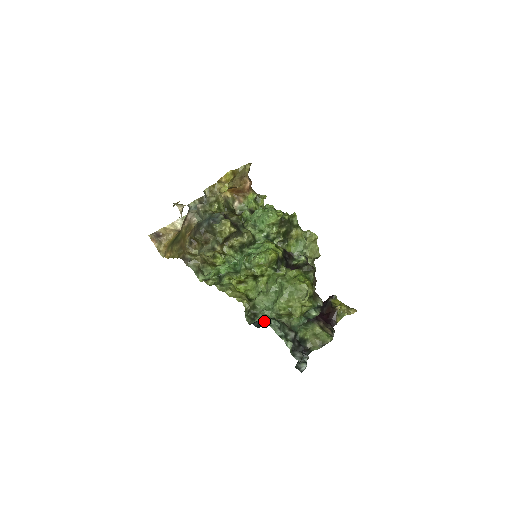
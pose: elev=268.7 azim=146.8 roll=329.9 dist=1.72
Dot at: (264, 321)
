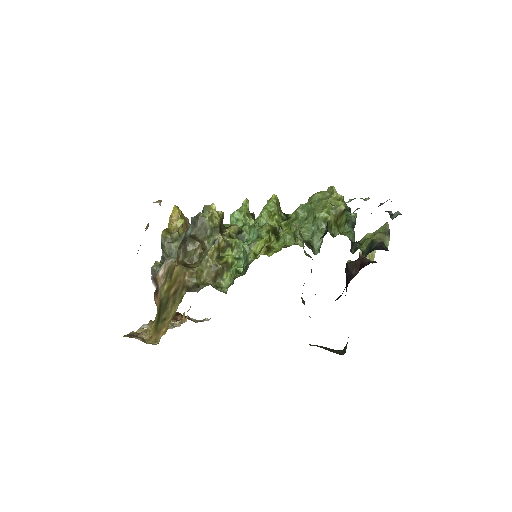
Dot at: (324, 233)
